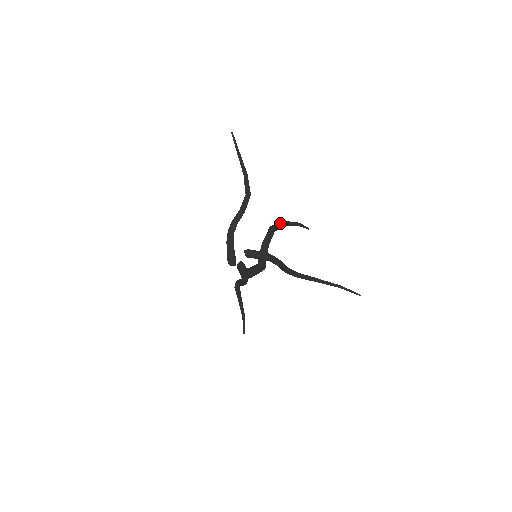
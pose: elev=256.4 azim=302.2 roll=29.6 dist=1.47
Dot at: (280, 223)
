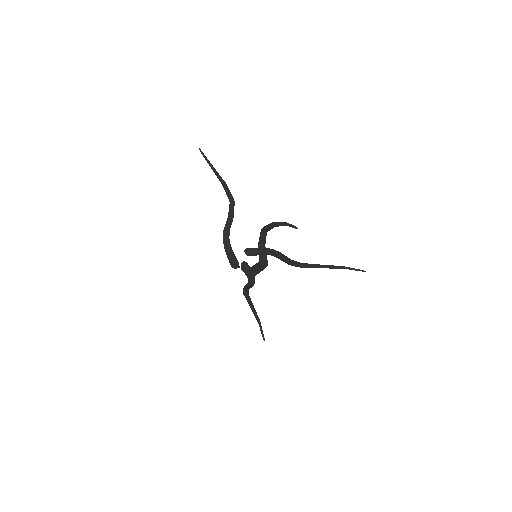
Dot at: (270, 225)
